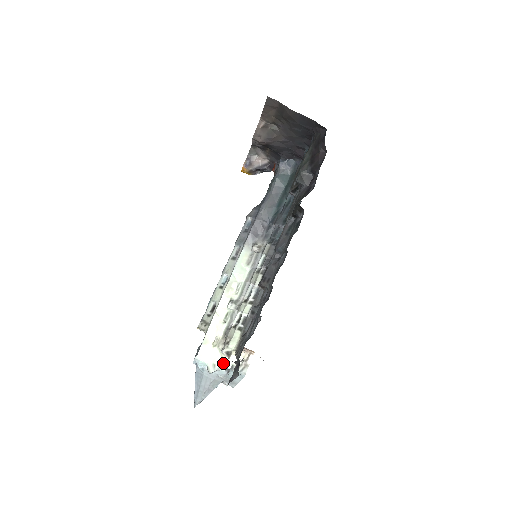
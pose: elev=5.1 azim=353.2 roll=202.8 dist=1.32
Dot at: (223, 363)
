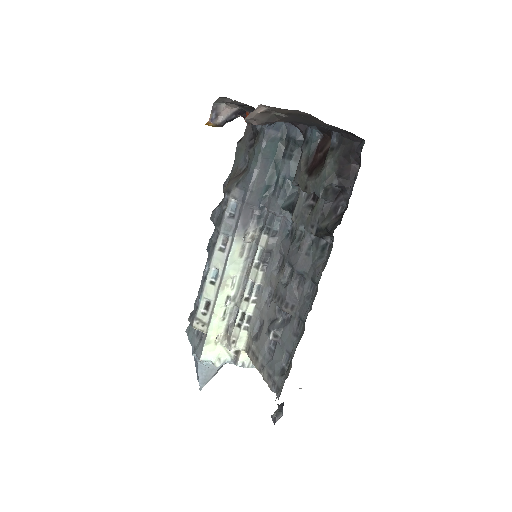
Dot at: (228, 355)
